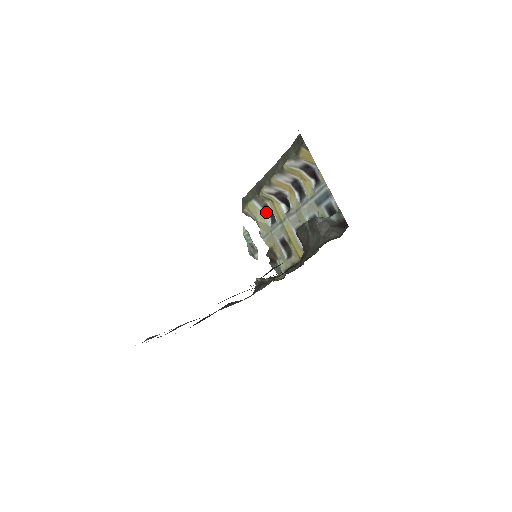
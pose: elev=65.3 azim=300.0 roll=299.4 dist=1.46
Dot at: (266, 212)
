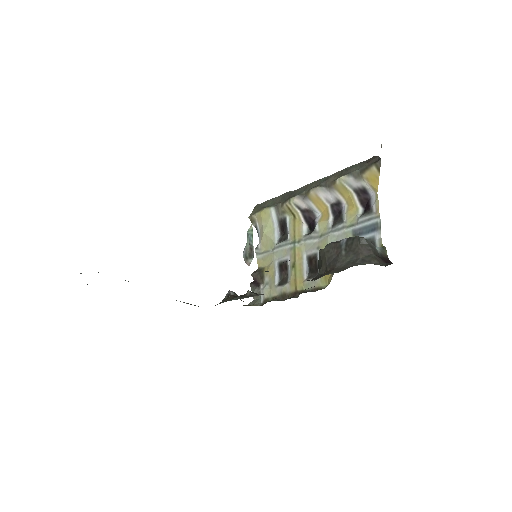
Dot at: (279, 227)
